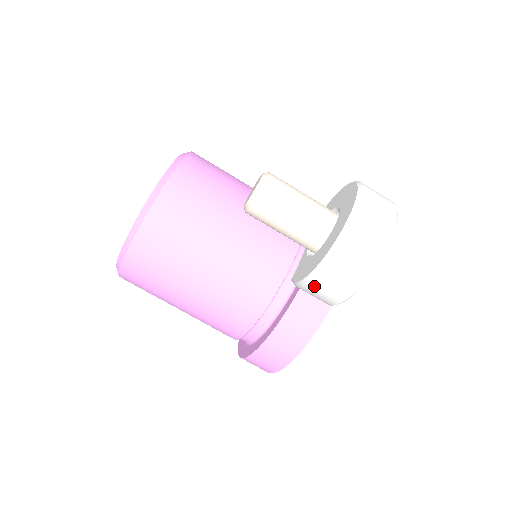
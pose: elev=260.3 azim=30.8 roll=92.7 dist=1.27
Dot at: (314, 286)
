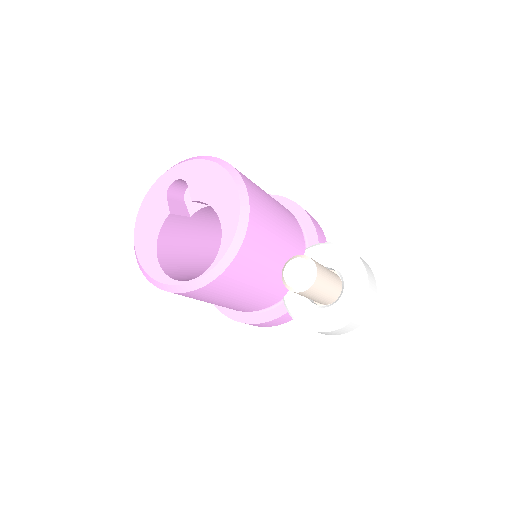
Dot at: occluded
